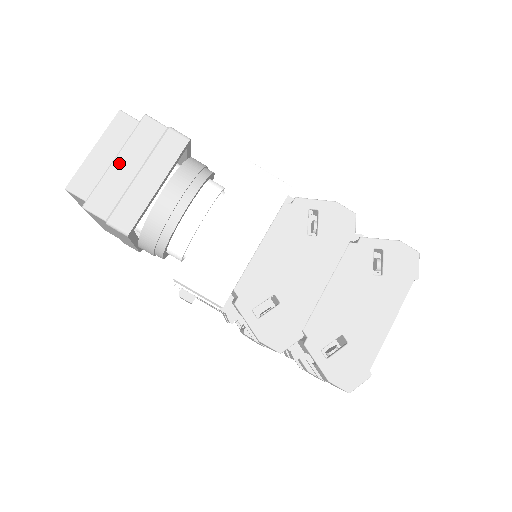
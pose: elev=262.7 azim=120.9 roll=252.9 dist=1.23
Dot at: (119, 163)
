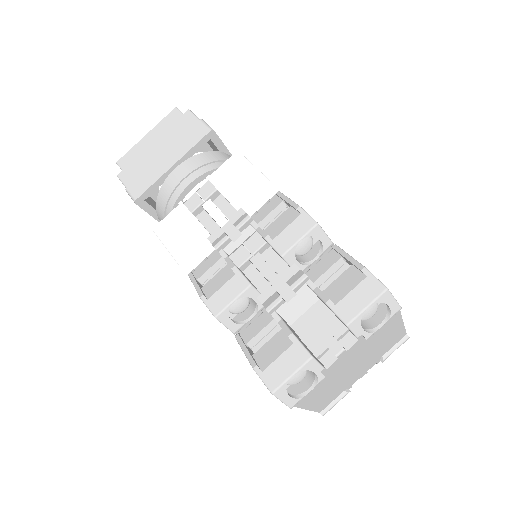
Dot at: occluded
